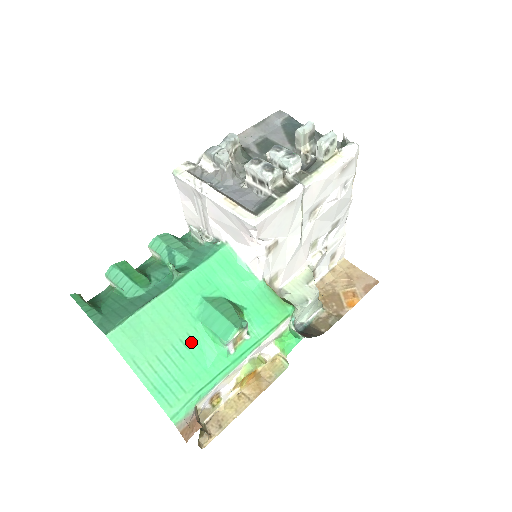
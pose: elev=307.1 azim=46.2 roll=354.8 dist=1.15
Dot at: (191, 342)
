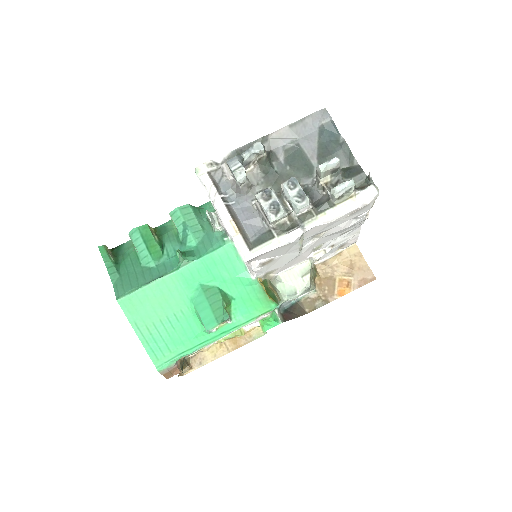
Dot at: (183, 317)
